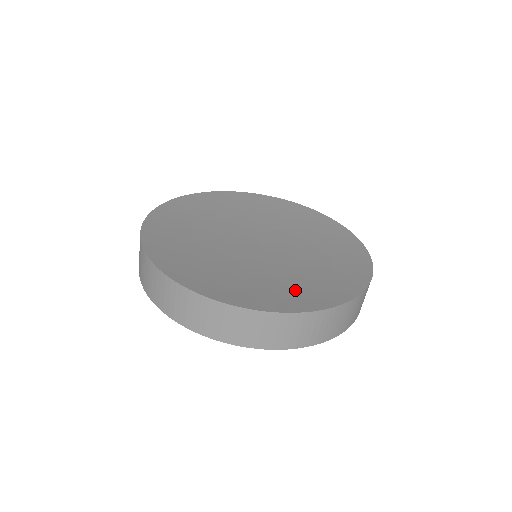
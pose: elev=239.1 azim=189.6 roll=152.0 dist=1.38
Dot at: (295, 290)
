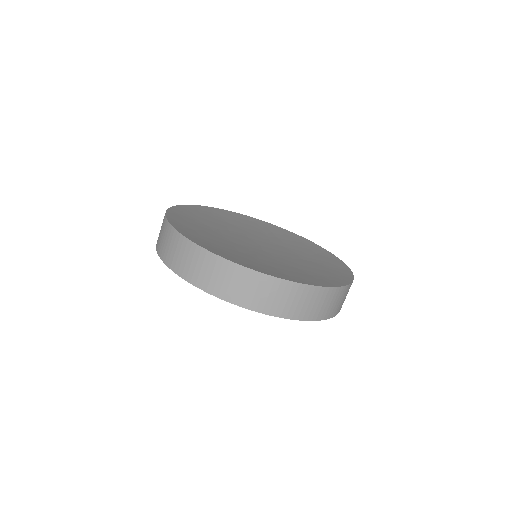
Dot at: (266, 266)
